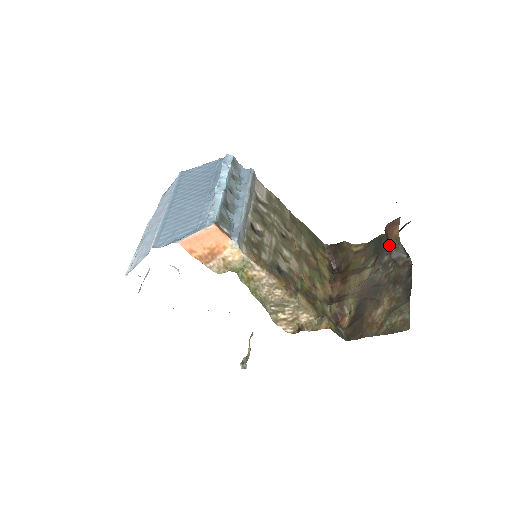
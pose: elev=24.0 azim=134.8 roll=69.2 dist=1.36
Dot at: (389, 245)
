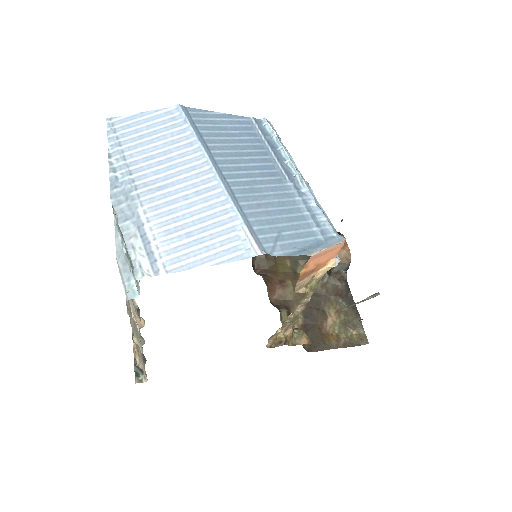
Dot at: occluded
